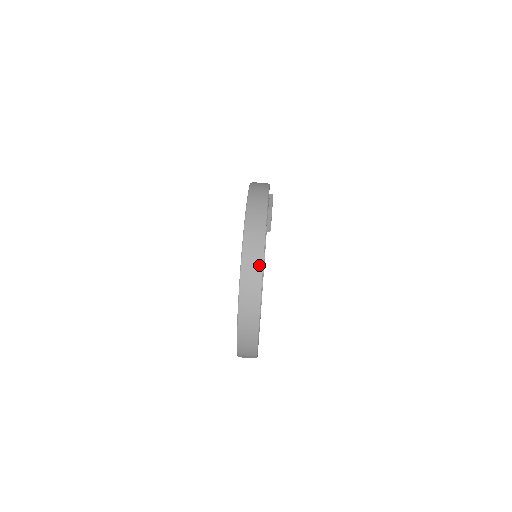
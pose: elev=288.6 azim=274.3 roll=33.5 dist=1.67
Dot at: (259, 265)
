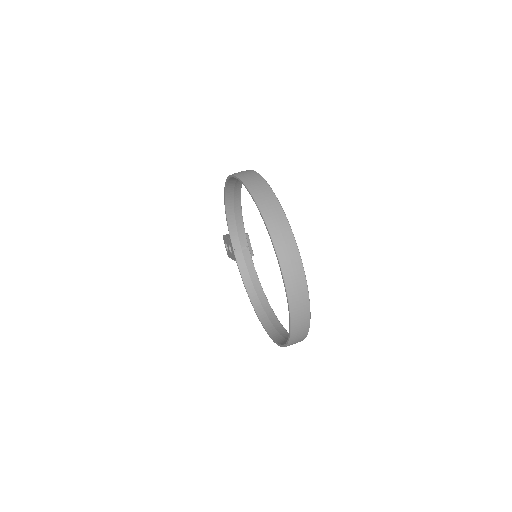
Dot at: (274, 201)
